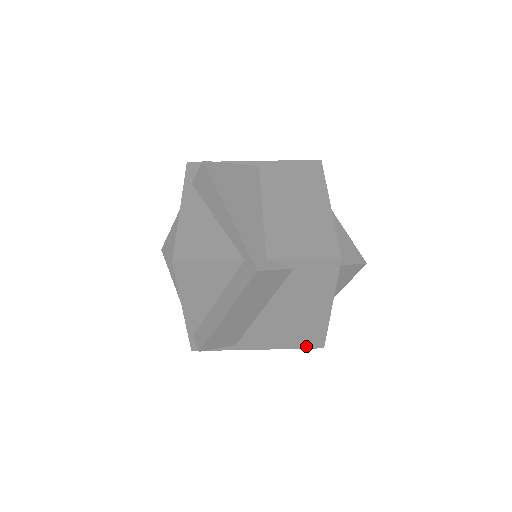
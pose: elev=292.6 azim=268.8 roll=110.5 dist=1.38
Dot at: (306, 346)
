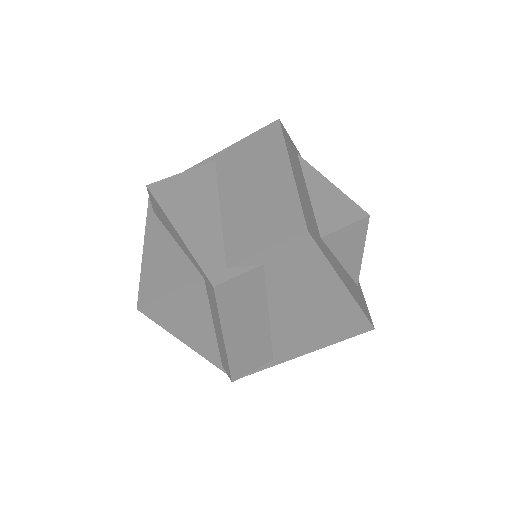
Dot at: (352, 334)
